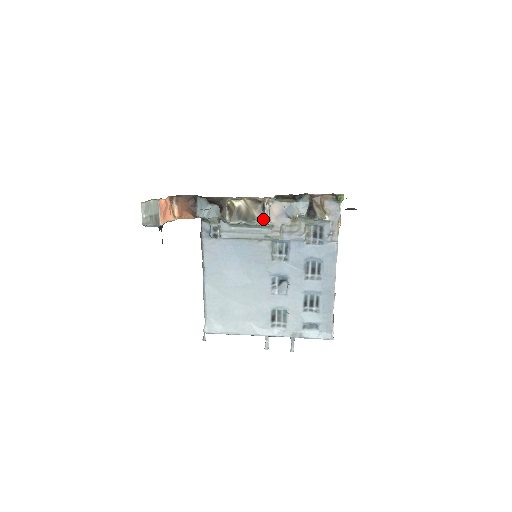
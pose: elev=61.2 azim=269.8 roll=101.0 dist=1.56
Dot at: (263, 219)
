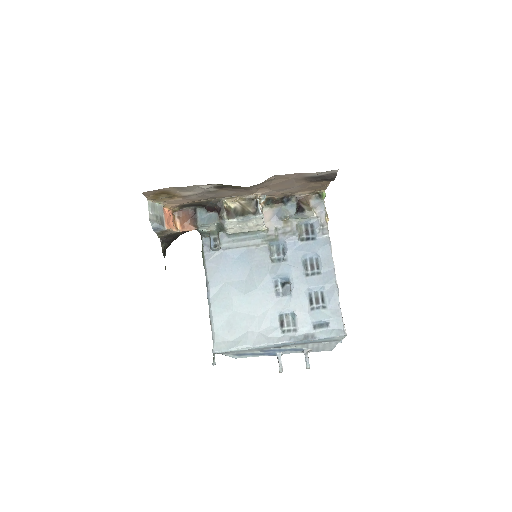
Dot at: (258, 212)
